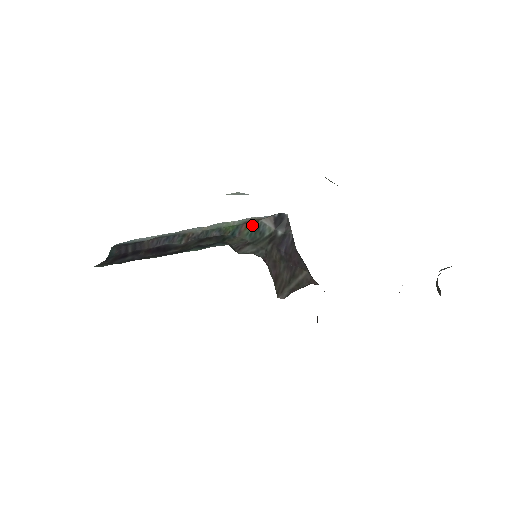
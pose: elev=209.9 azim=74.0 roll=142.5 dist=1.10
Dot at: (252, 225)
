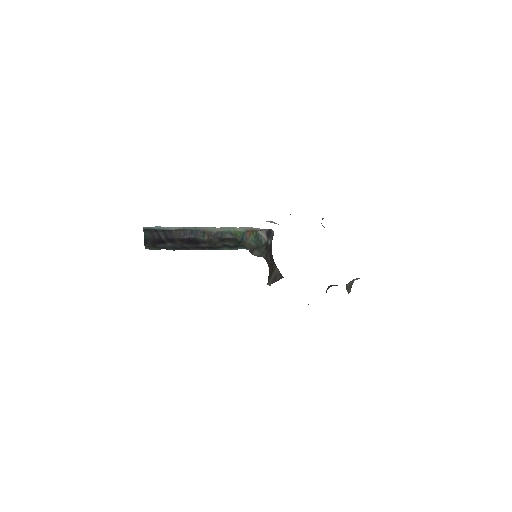
Dot at: (253, 234)
